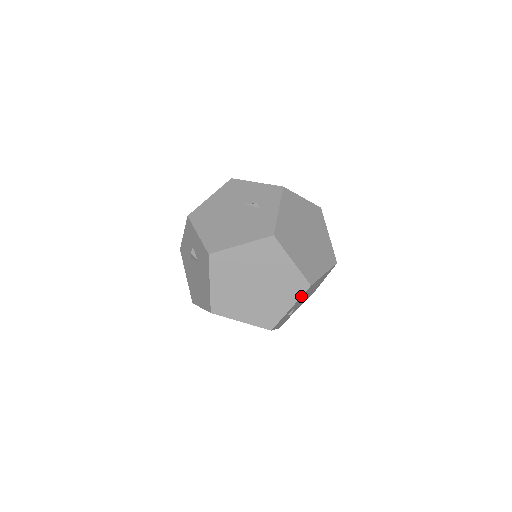
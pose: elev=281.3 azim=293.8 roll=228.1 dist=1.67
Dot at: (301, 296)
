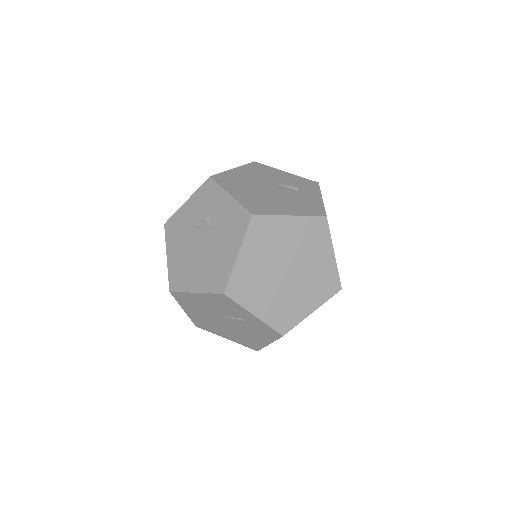
Dot at: (328, 299)
